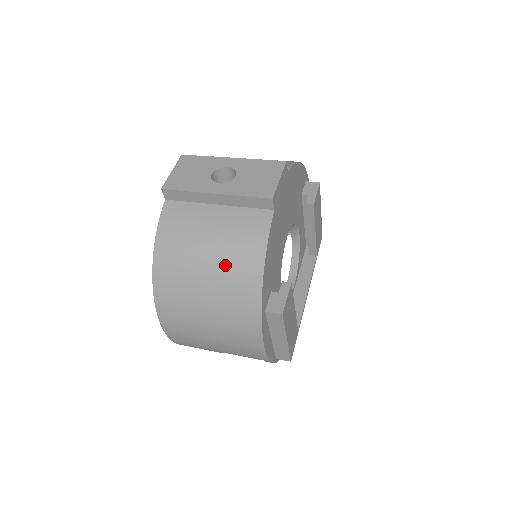
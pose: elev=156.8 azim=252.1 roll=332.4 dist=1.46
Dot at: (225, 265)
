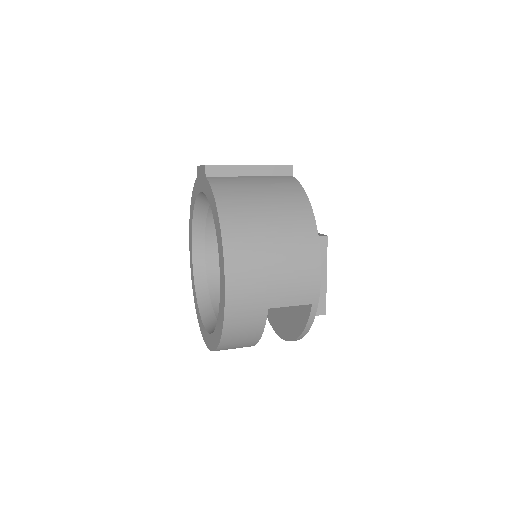
Dot at: (279, 200)
